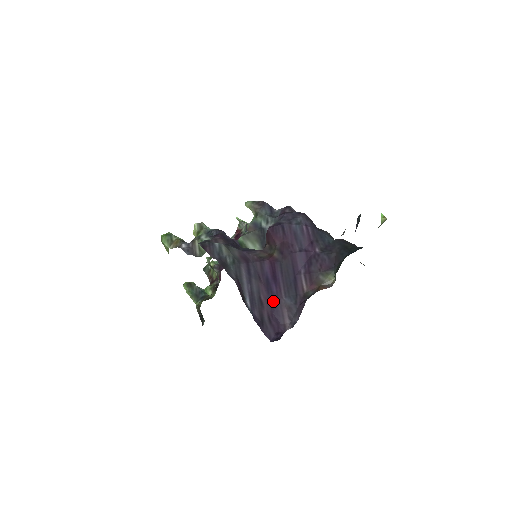
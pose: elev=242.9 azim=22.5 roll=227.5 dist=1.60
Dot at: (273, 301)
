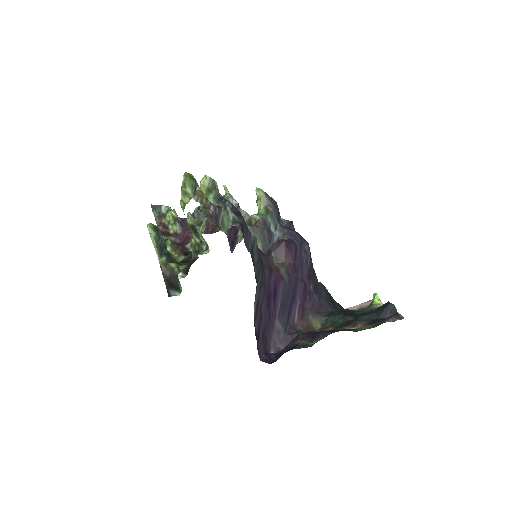
Dot at: (269, 318)
